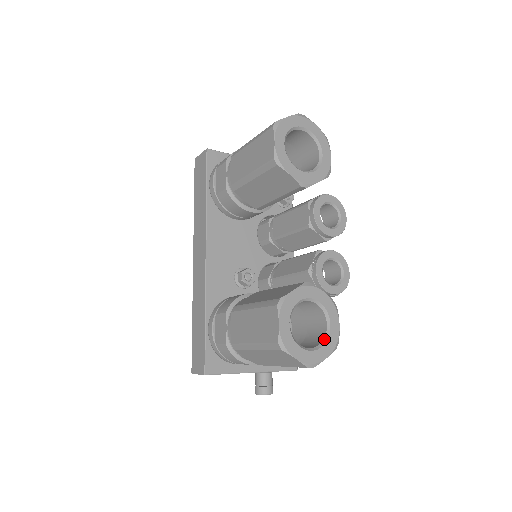
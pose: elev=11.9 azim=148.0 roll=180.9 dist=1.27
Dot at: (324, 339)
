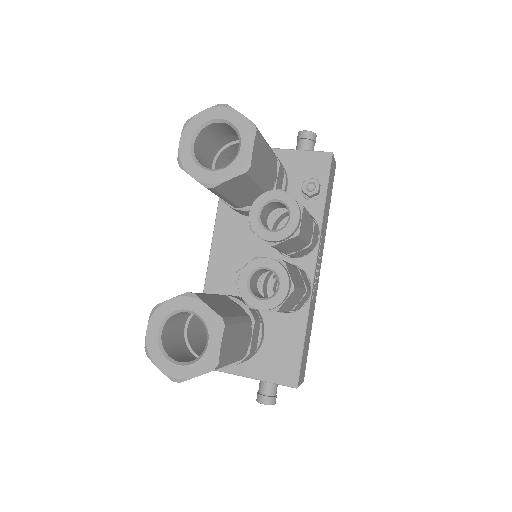
Dot at: (199, 356)
